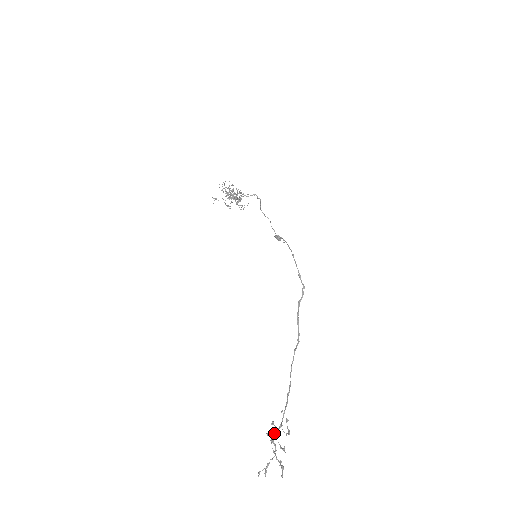
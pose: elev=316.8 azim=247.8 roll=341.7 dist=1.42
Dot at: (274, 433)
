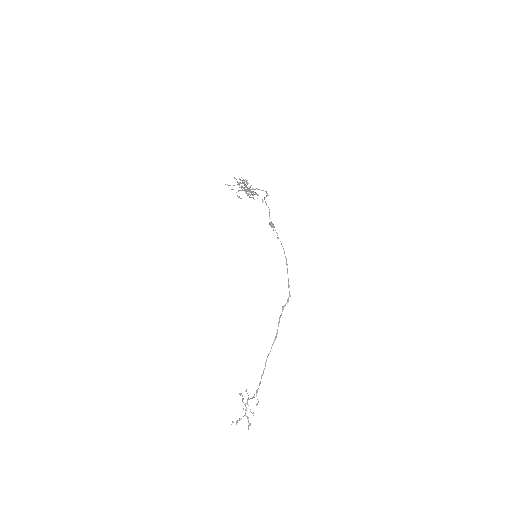
Dot at: occluded
